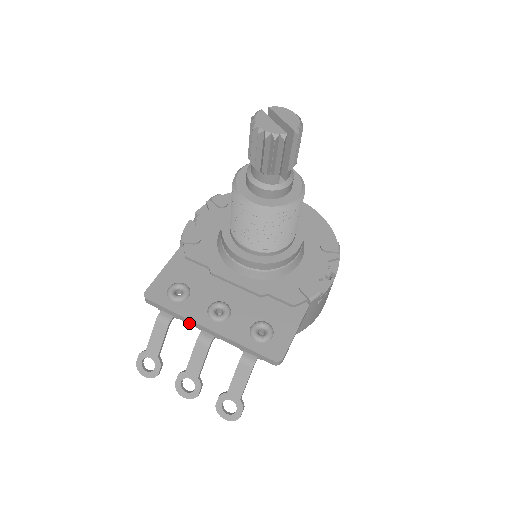
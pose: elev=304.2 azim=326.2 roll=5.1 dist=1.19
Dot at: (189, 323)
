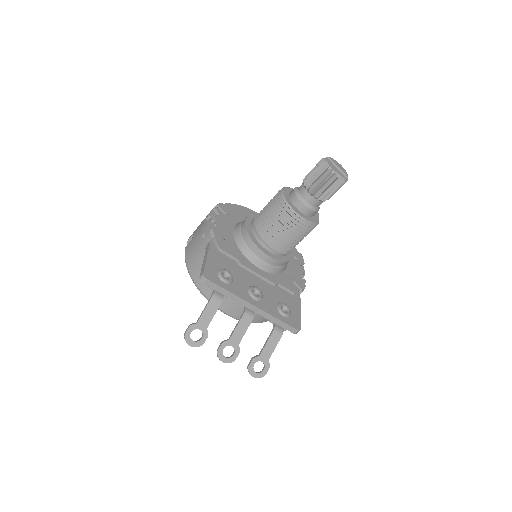
Dot at: (237, 301)
